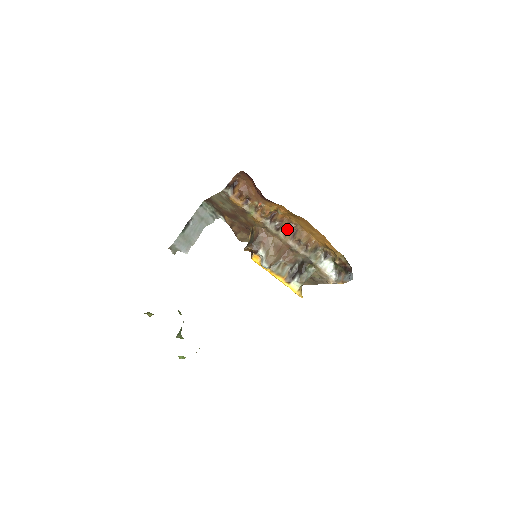
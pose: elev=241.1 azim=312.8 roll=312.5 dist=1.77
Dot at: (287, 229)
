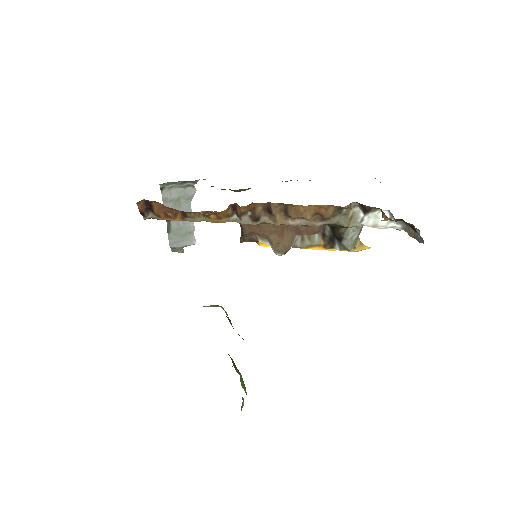
Dot at: (270, 212)
